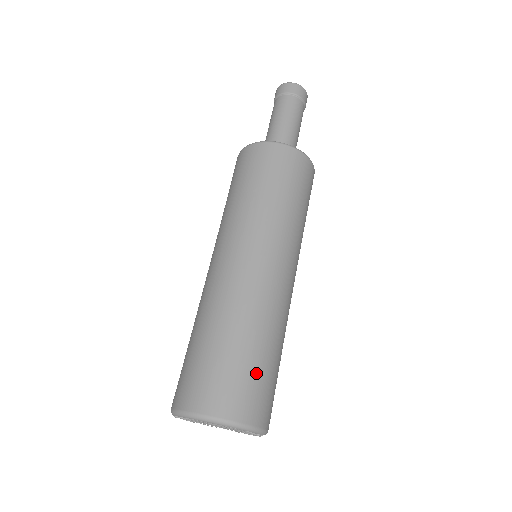
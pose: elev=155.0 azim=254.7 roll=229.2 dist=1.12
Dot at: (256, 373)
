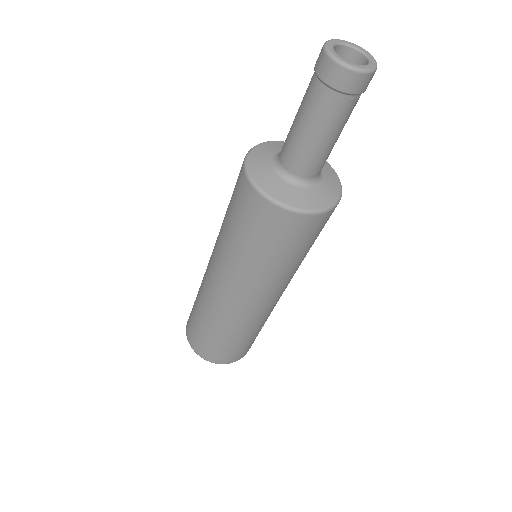
Dot at: (214, 344)
